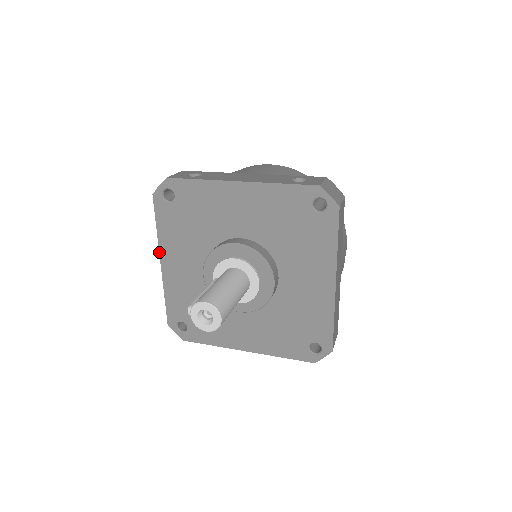
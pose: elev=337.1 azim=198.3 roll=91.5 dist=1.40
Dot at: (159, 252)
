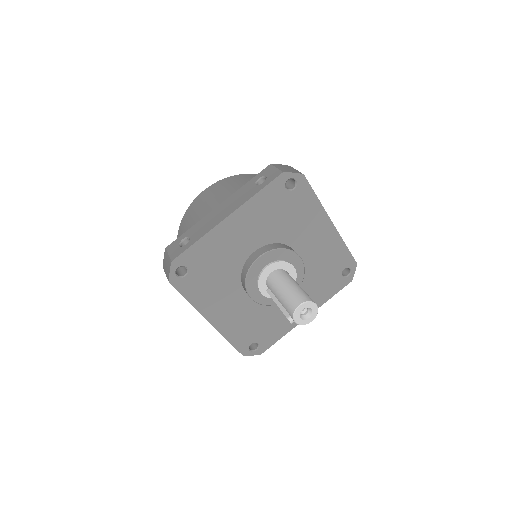
Dot at: occluded
